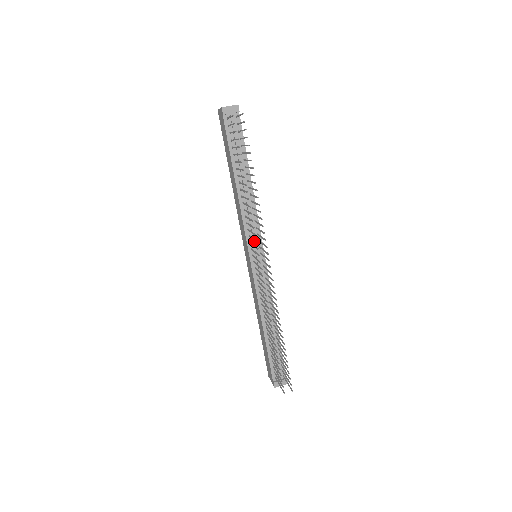
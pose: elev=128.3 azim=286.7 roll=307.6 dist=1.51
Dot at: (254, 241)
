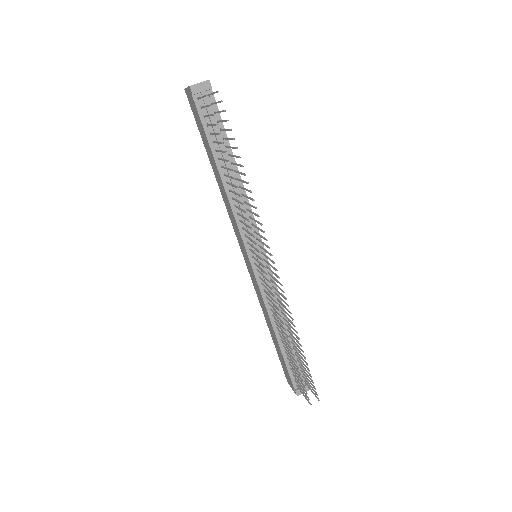
Dot at: occluded
